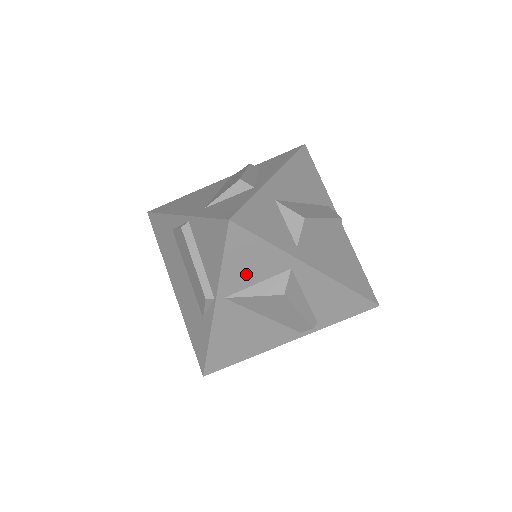
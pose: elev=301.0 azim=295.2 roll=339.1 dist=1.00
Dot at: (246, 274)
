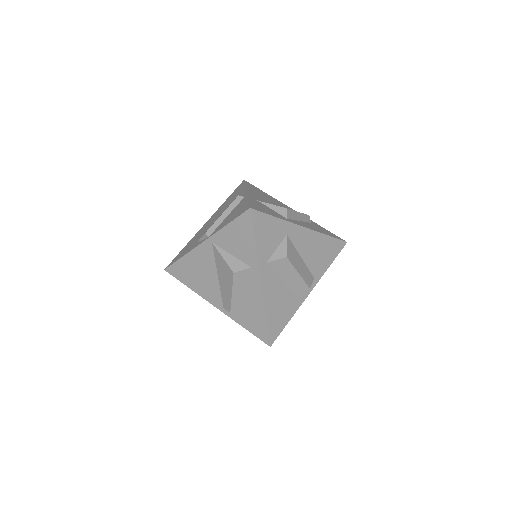
Dot at: (232, 243)
